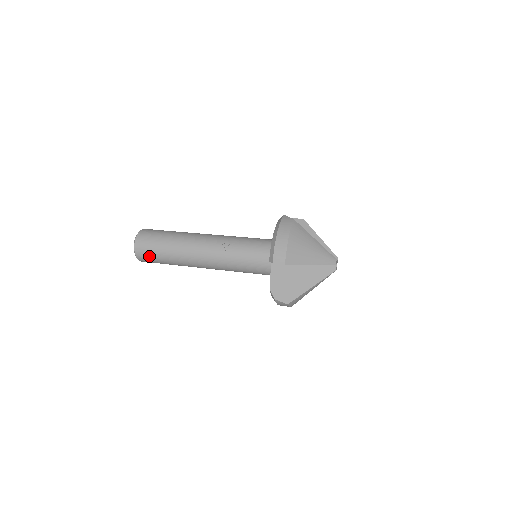
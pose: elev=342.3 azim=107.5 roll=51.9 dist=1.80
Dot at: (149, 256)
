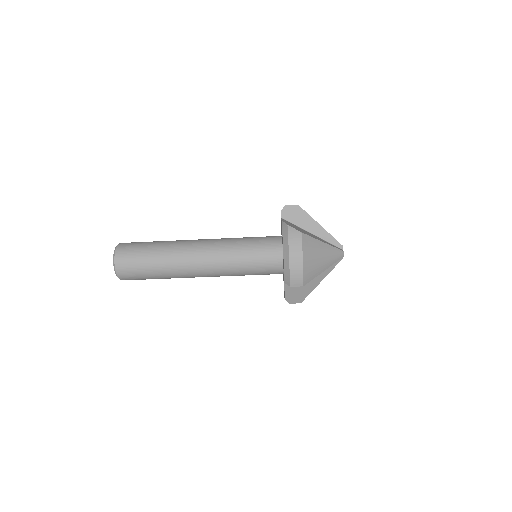
Dot at: (134, 246)
